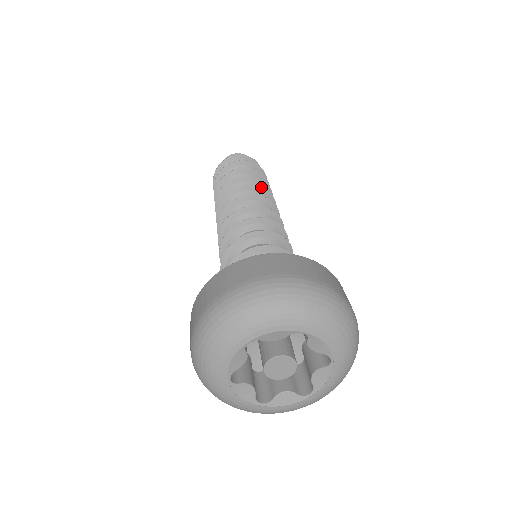
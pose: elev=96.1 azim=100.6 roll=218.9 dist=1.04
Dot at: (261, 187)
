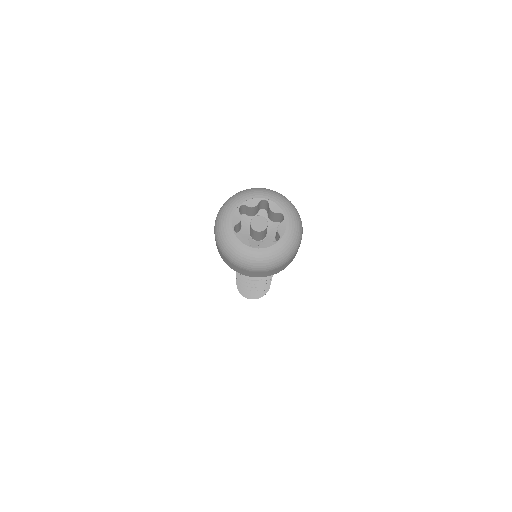
Dot at: occluded
